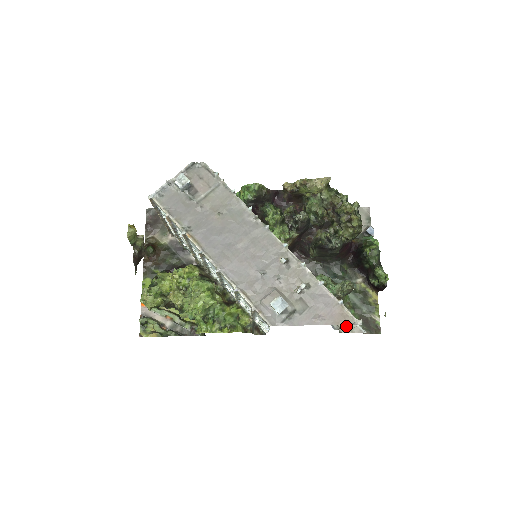
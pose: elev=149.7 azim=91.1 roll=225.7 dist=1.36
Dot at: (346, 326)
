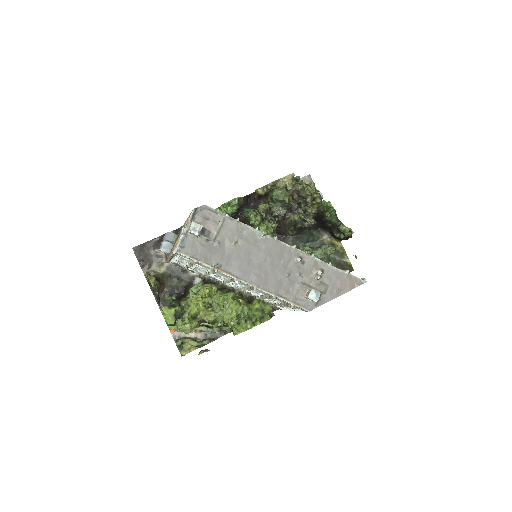
Dot at: occluded
